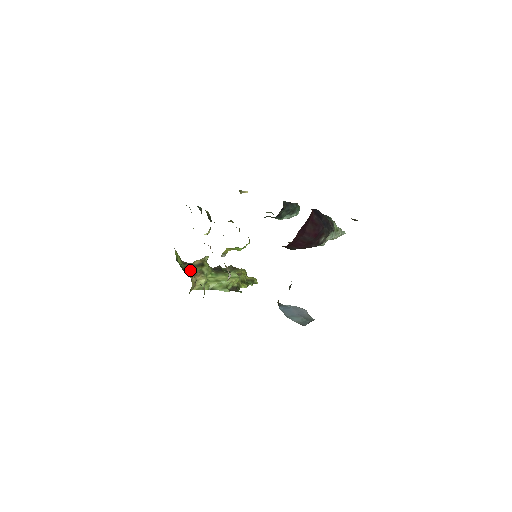
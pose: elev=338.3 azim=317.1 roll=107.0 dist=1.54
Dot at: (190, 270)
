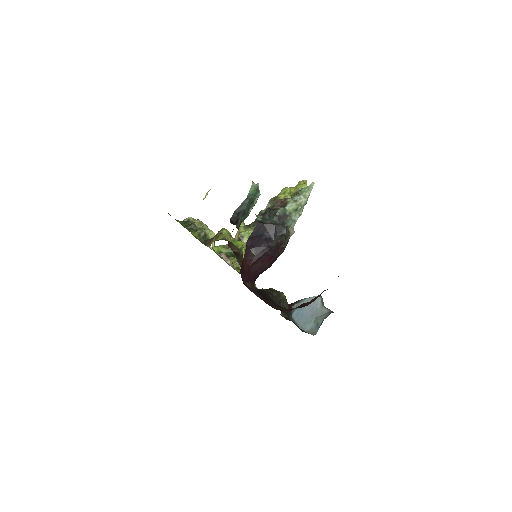
Dot at: occluded
